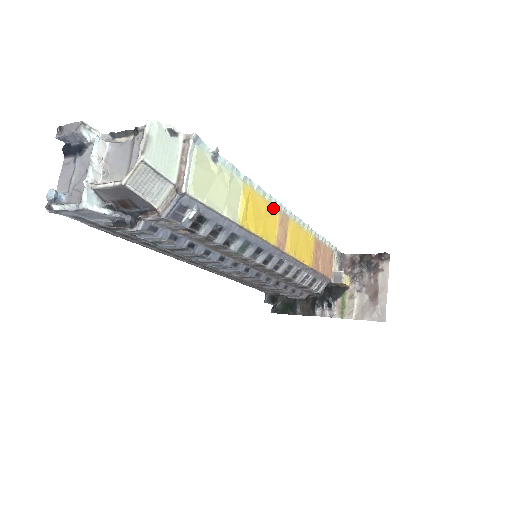
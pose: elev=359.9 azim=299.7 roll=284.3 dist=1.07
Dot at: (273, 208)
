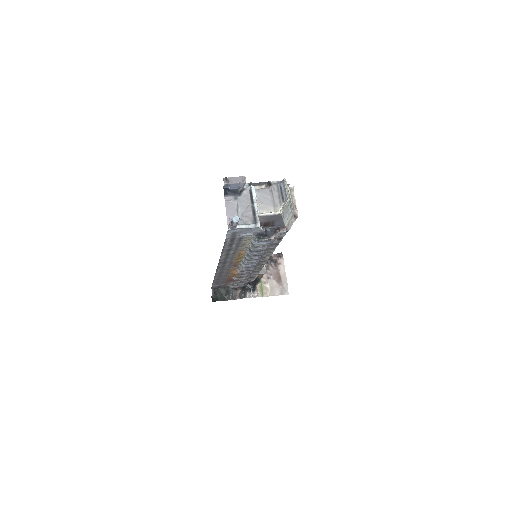
Dot at: occluded
